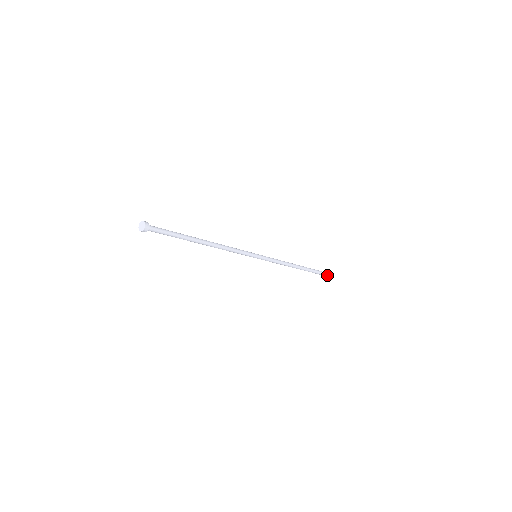
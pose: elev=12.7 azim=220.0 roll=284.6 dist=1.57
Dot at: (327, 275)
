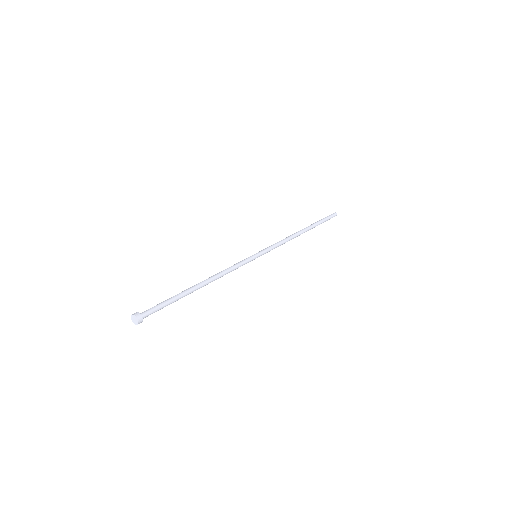
Dot at: (332, 217)
